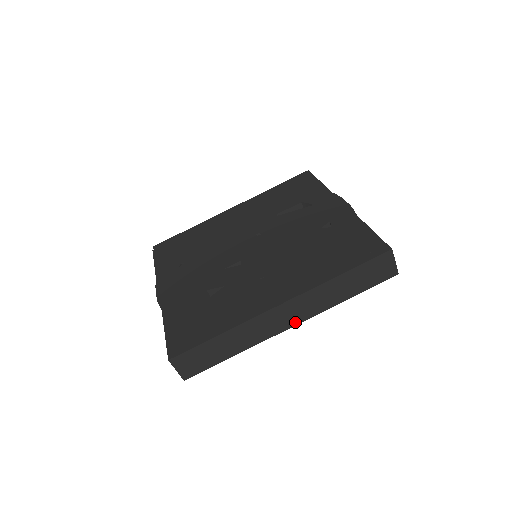
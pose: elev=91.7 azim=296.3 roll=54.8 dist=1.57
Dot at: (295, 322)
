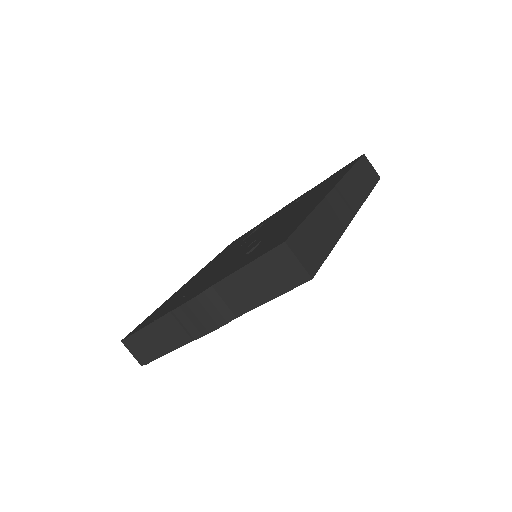
Dot at: (353, 211)
